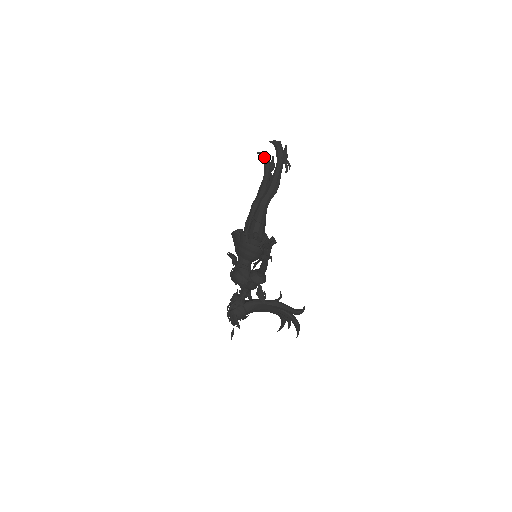
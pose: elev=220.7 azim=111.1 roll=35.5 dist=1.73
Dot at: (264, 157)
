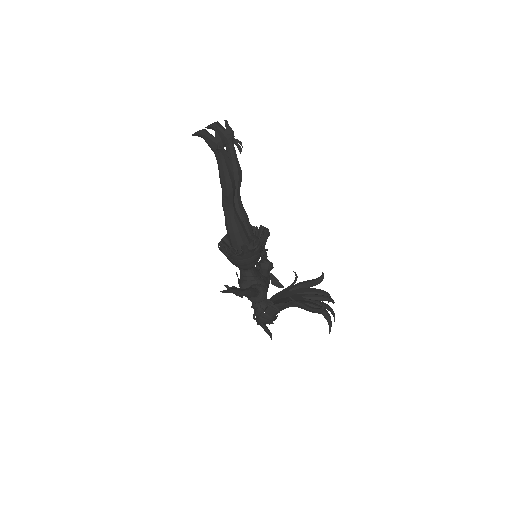
Dot at: occluded
